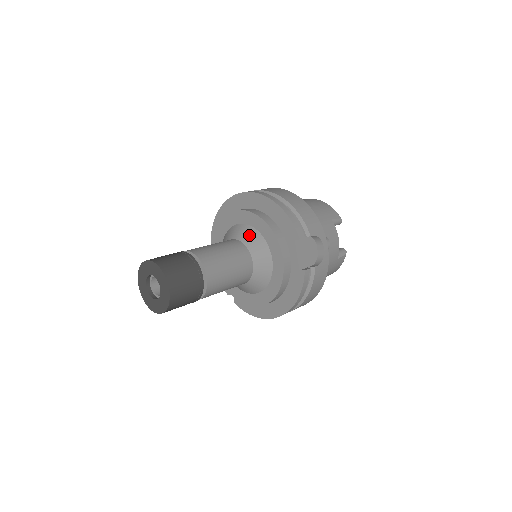
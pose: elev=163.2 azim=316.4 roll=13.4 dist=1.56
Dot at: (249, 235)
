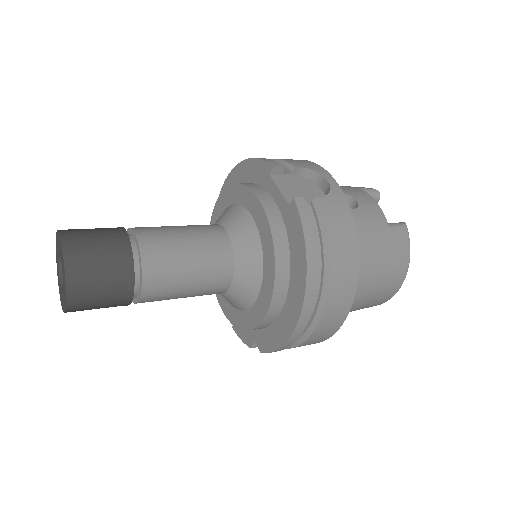
Dot at: (222, 214)
